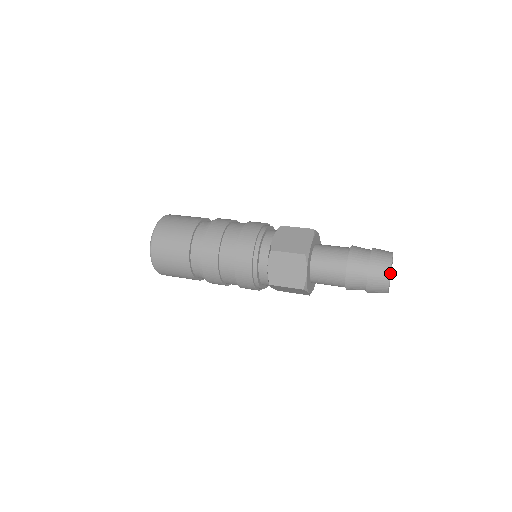
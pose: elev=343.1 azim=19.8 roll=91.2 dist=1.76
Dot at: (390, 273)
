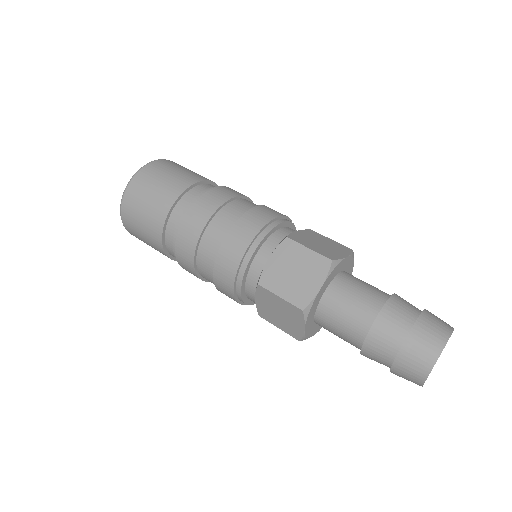
Dot at: occluded
